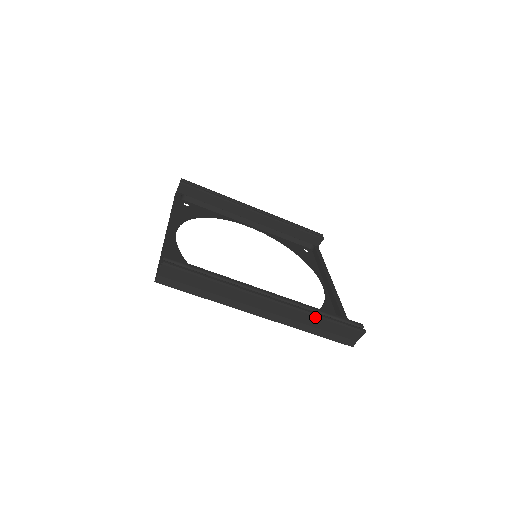
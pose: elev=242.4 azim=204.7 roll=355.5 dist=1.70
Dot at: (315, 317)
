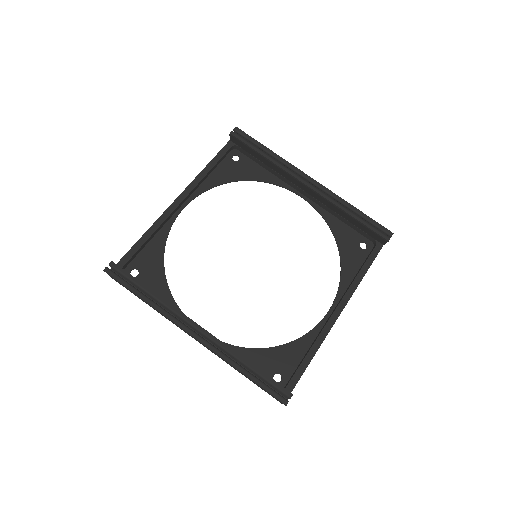
Dot at: (235, 368)
